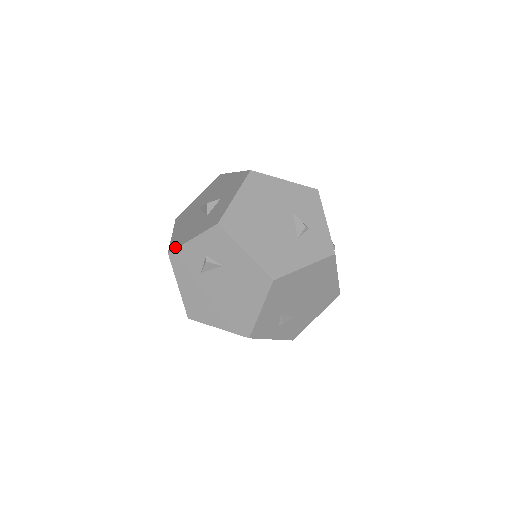
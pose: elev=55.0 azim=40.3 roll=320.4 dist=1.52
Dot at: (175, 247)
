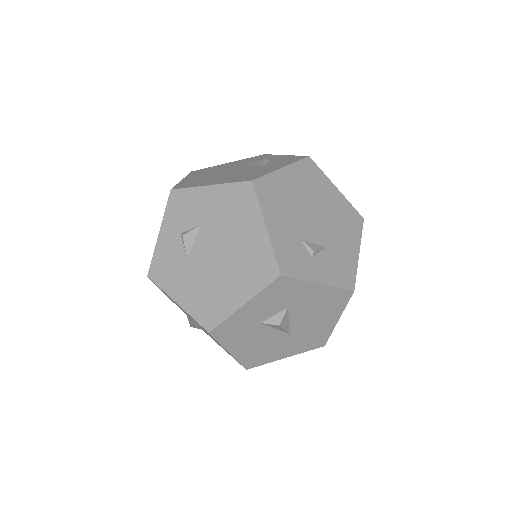
Dot at: (151, 263)
